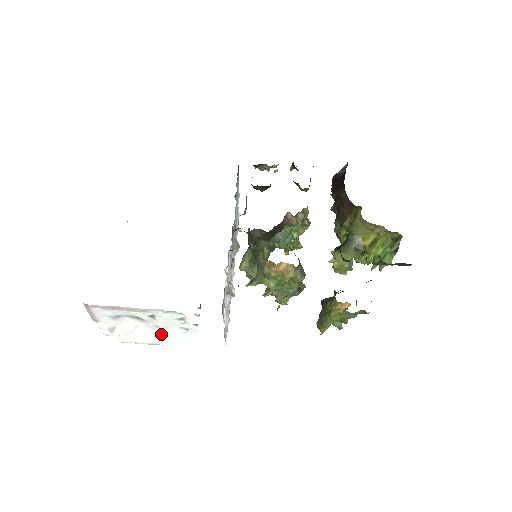
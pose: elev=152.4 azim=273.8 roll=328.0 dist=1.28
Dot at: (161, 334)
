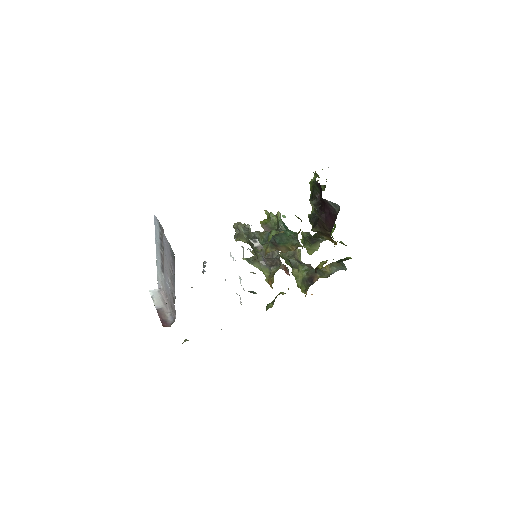
Dot at: occluded
